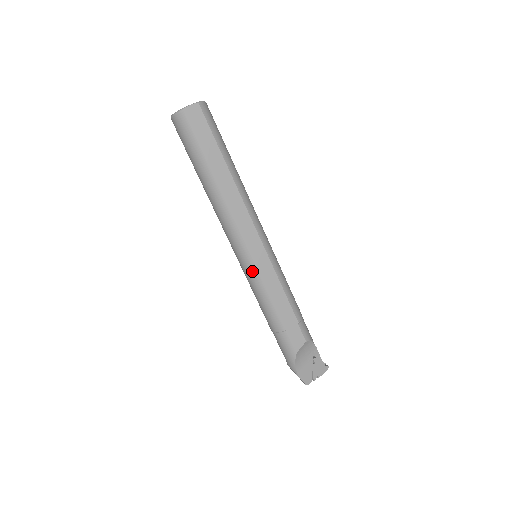
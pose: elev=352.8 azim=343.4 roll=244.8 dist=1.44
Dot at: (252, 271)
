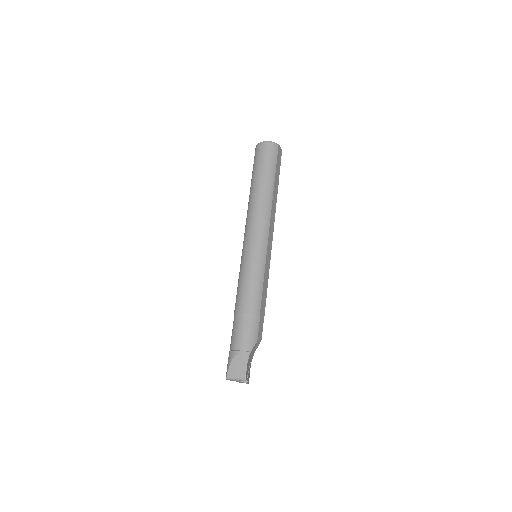
Dot at: (262, 259)
